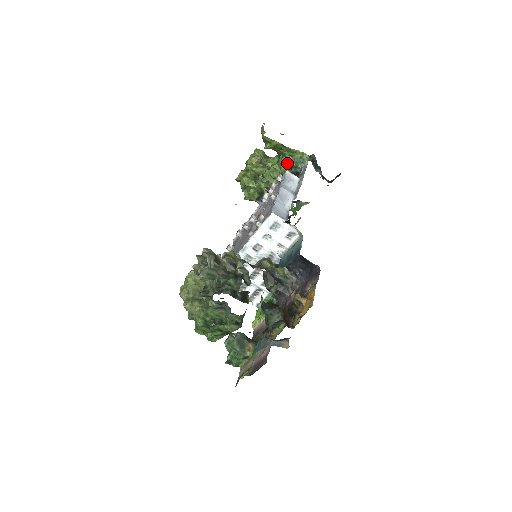
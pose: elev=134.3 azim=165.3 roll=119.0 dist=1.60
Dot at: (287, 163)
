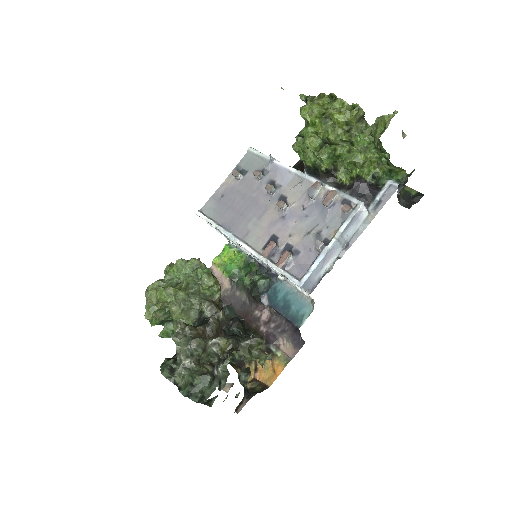
Dot at: (376, 163)
